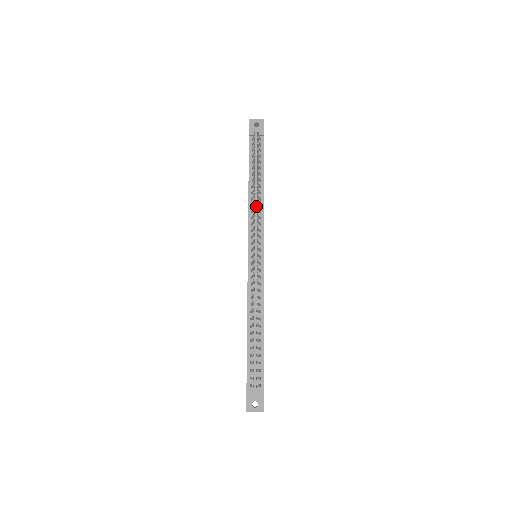
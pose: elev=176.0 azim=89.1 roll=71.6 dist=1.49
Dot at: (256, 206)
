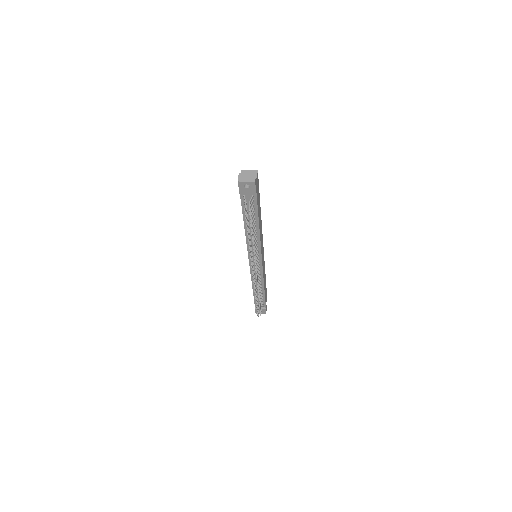
Dot at: occluded
